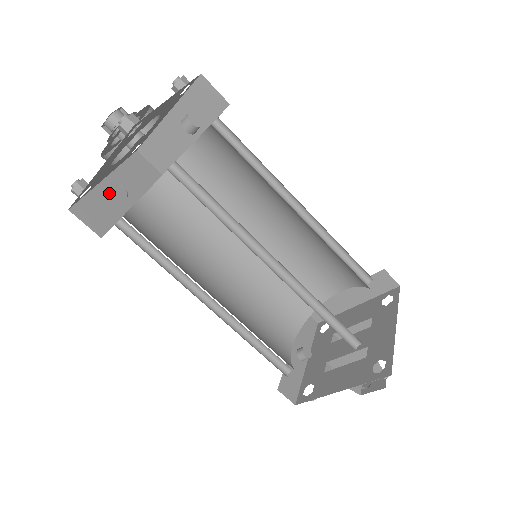
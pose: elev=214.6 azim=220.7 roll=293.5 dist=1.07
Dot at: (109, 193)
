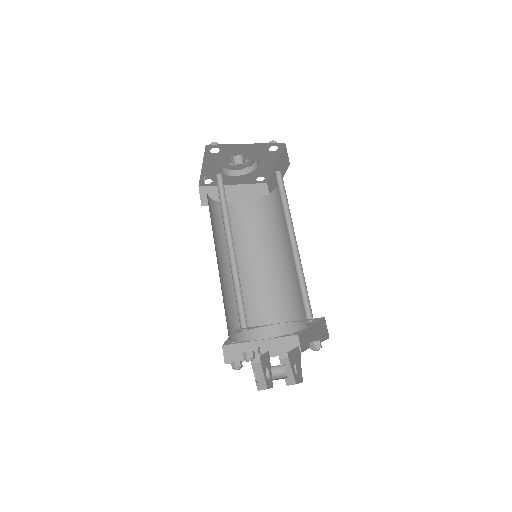
Dot at: (227, 192)
